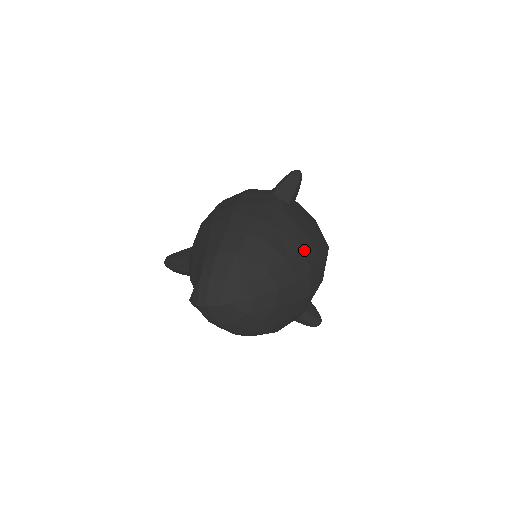
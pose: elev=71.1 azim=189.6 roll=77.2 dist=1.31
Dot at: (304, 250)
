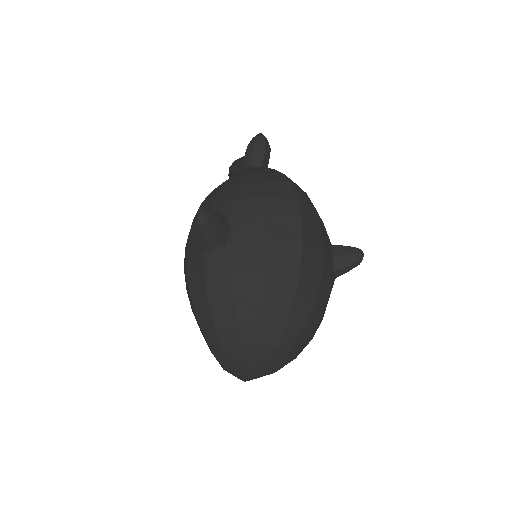
Dot at: (271, 291)
